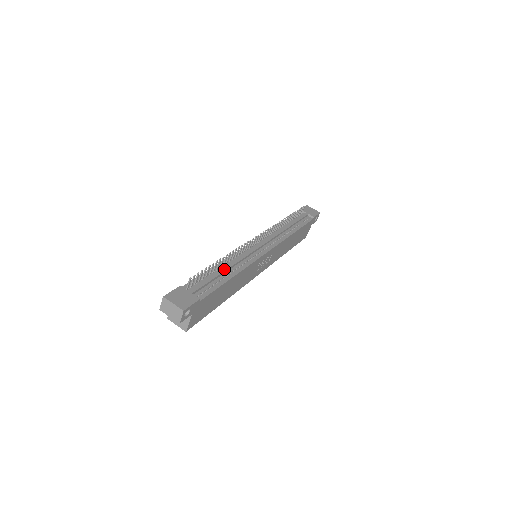
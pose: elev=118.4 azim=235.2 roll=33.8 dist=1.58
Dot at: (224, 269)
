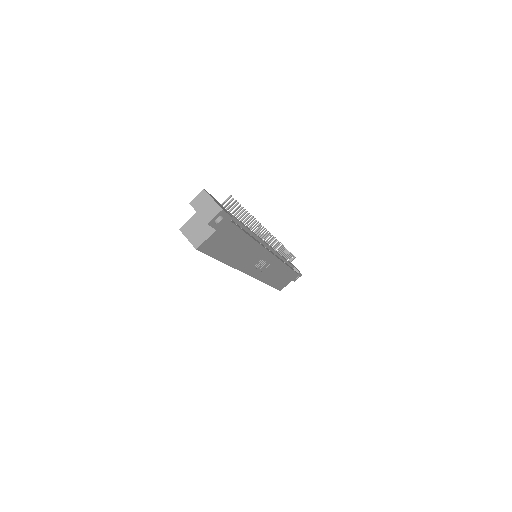
Dot at: (246, 226)
